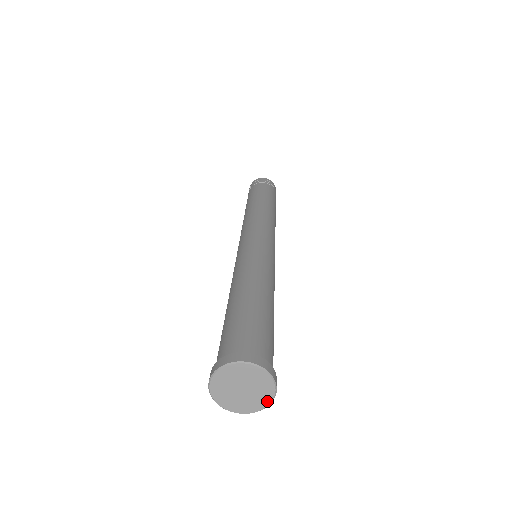
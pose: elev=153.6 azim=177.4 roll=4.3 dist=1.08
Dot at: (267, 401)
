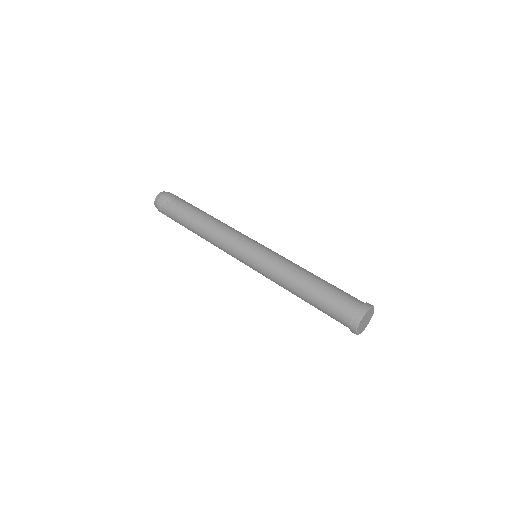
Dot at: (373, 312)
